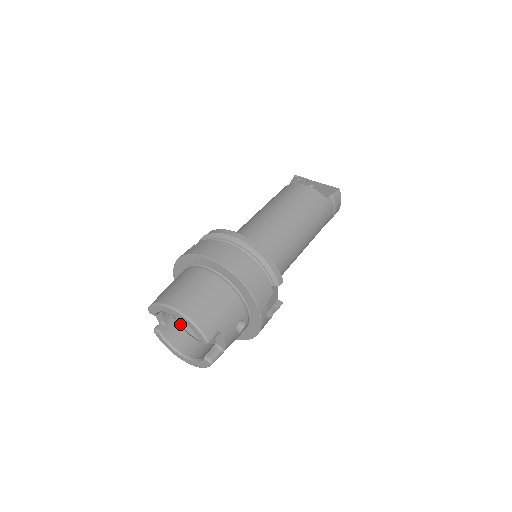
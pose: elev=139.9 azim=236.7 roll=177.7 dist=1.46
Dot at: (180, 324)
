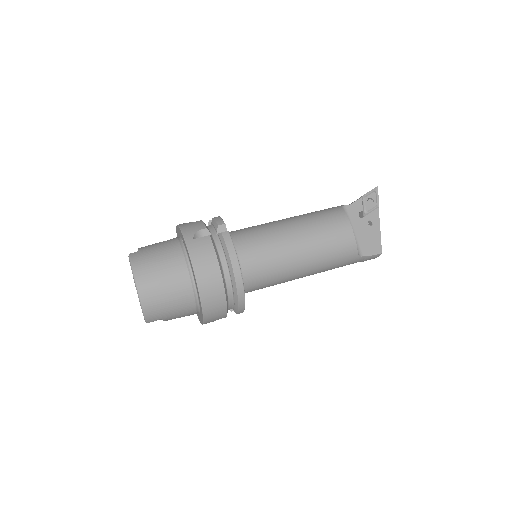
Dot at: occluded
